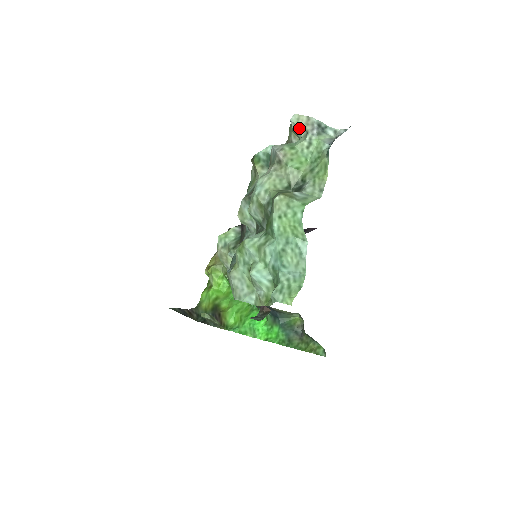
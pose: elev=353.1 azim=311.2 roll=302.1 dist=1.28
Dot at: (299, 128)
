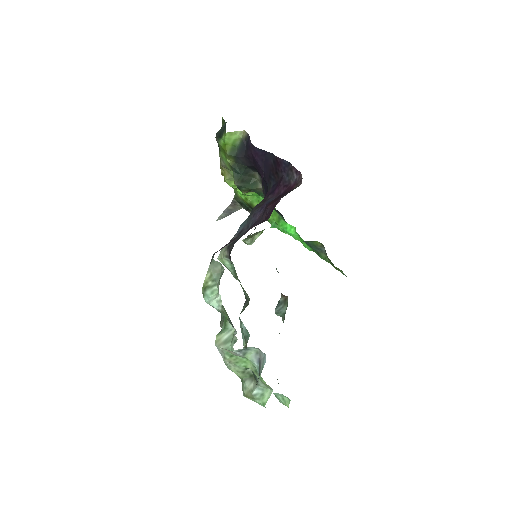
Dot at: occluded
